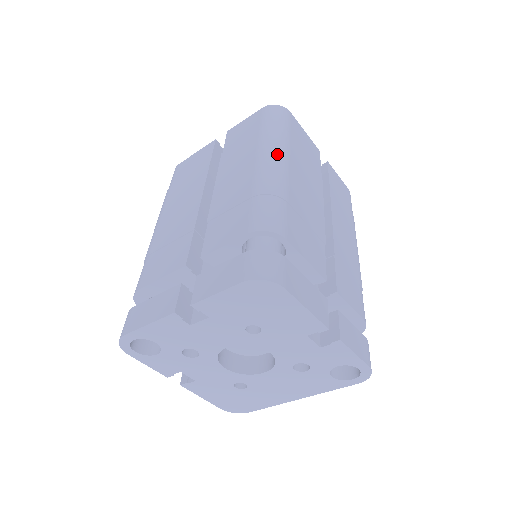
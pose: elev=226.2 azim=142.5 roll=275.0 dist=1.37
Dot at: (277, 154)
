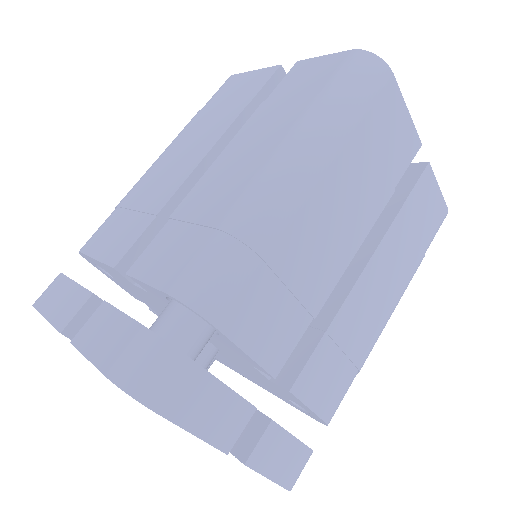
Dot at: (304, 162)
